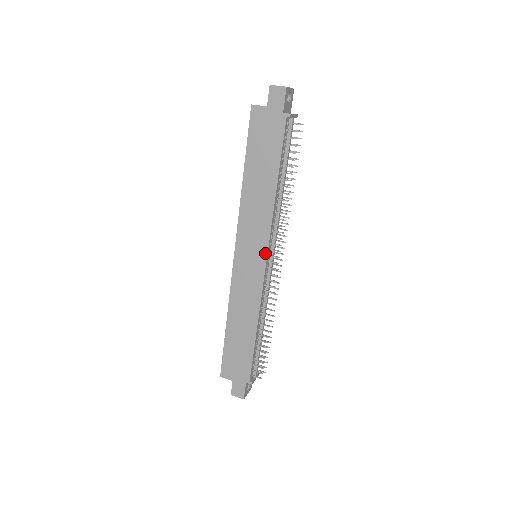
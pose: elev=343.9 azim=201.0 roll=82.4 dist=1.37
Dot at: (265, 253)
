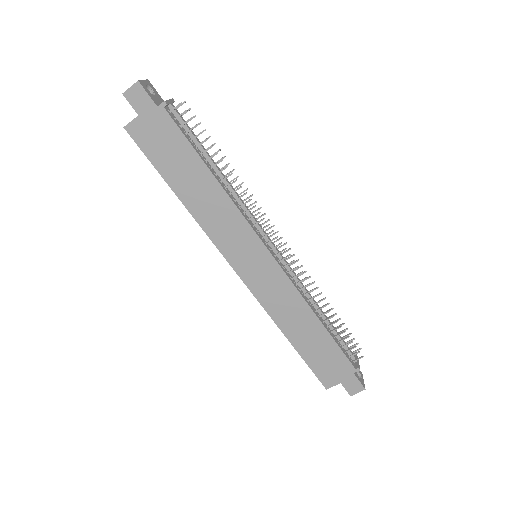
Dot at: (261, 245)
